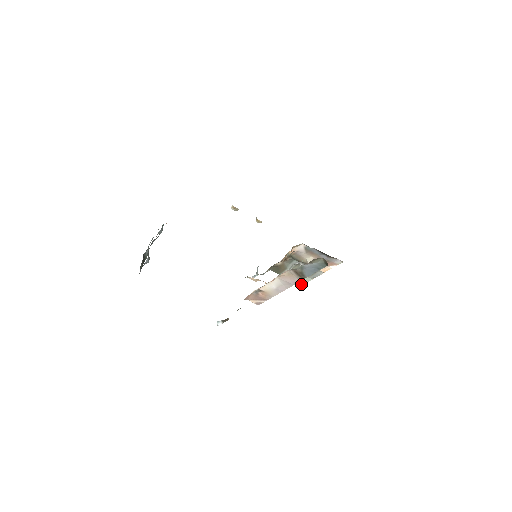
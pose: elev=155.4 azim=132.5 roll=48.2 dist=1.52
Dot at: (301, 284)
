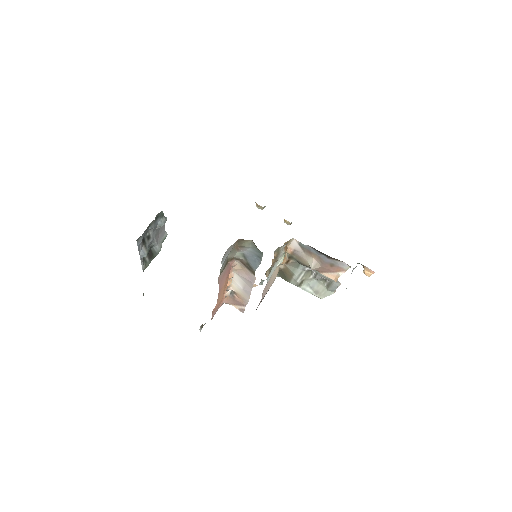
Dot at: (320, 298)
